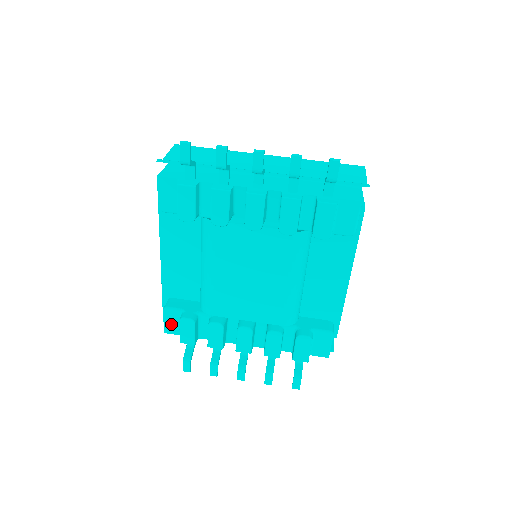
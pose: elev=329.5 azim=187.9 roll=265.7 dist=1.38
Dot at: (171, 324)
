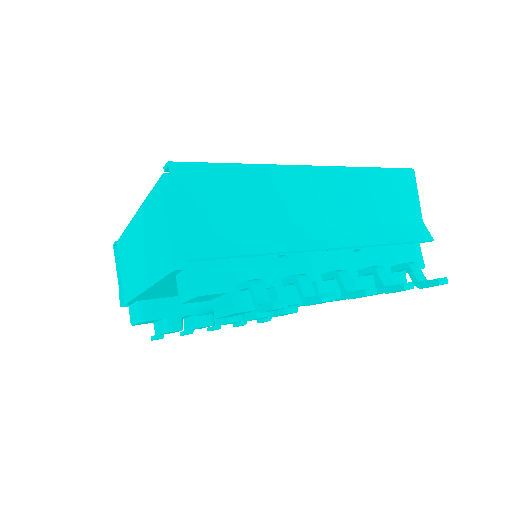
Dot at: (144, 323)
